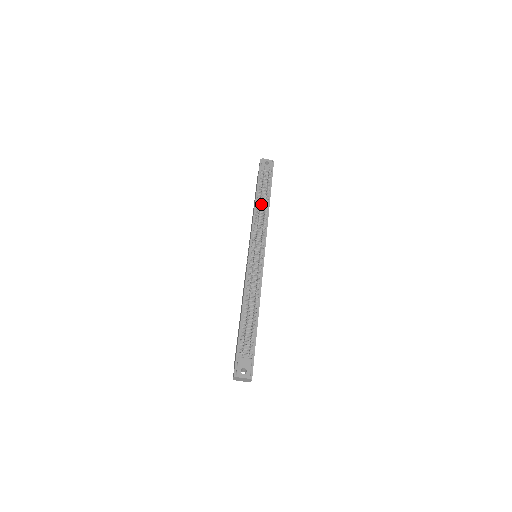
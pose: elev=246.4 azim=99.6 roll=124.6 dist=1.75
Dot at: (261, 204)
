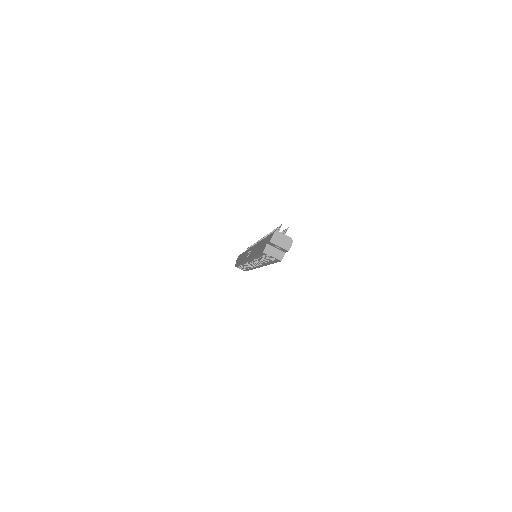
Dot at: occluded
